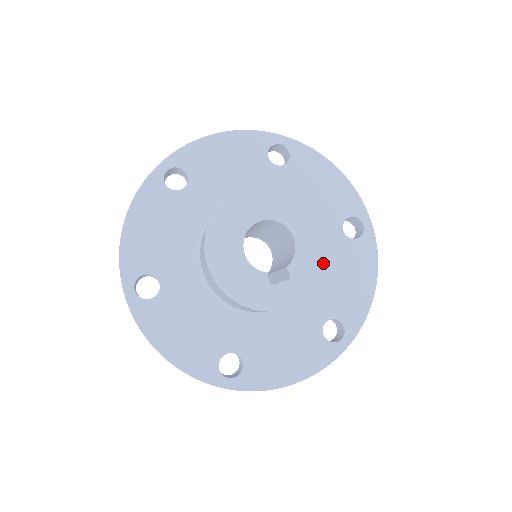
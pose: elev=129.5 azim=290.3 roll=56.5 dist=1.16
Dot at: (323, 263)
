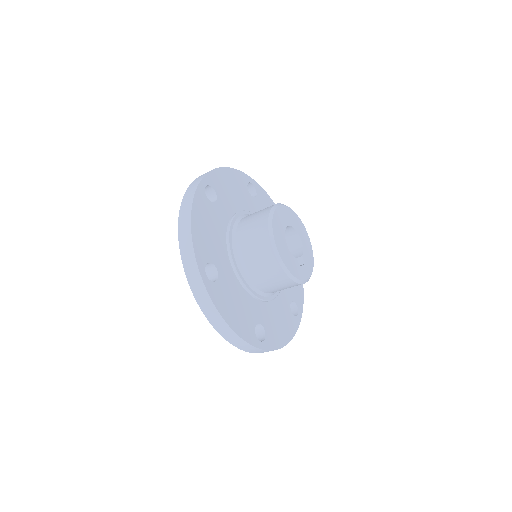
Dot at: occluded
